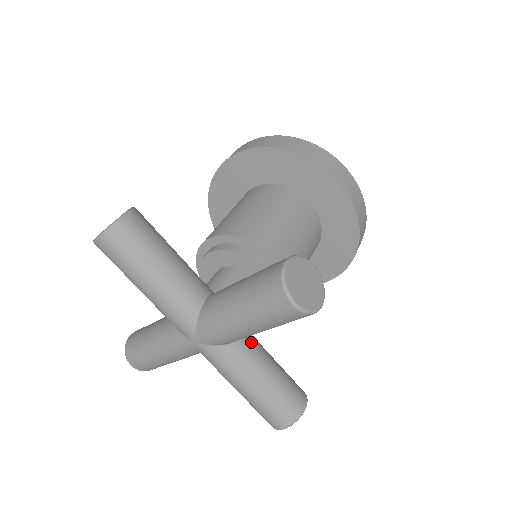
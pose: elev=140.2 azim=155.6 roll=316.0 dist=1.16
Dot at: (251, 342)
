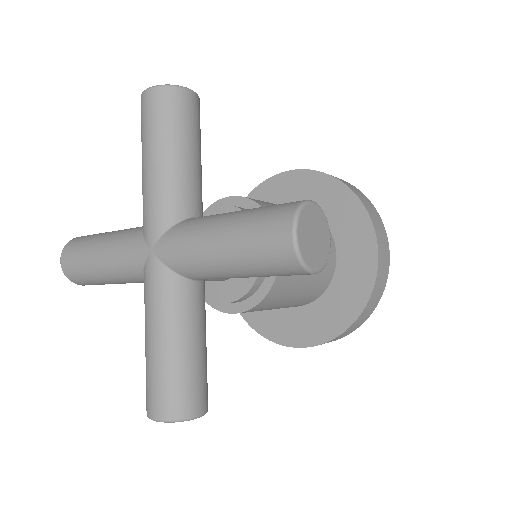
Dot at: (201, 298)
